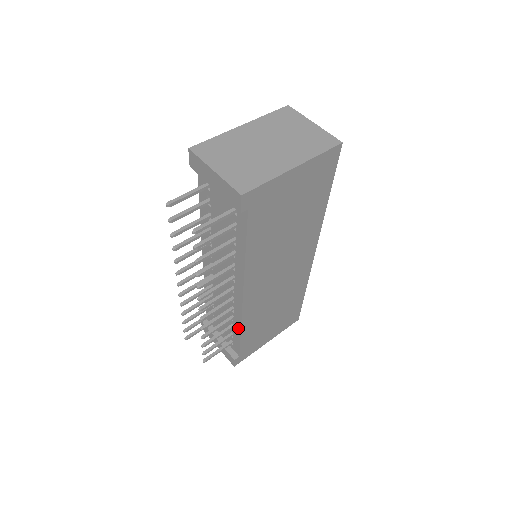
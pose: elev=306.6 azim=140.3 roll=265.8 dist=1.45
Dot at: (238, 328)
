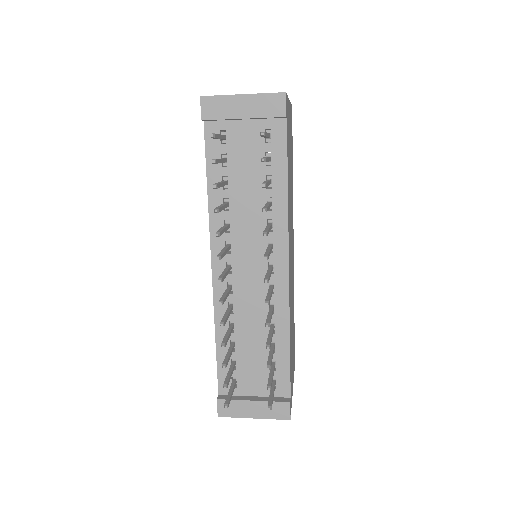
Dot at: (285, 336)
